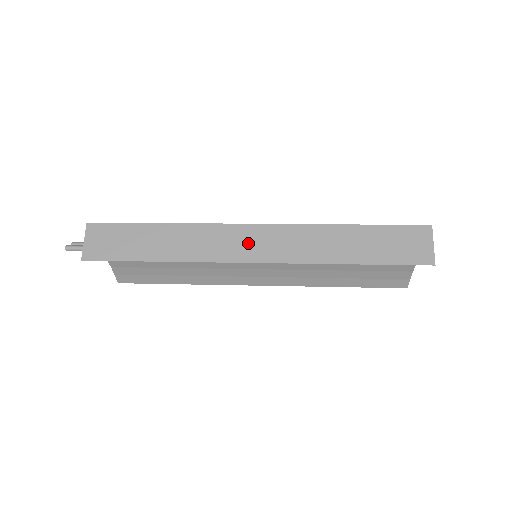
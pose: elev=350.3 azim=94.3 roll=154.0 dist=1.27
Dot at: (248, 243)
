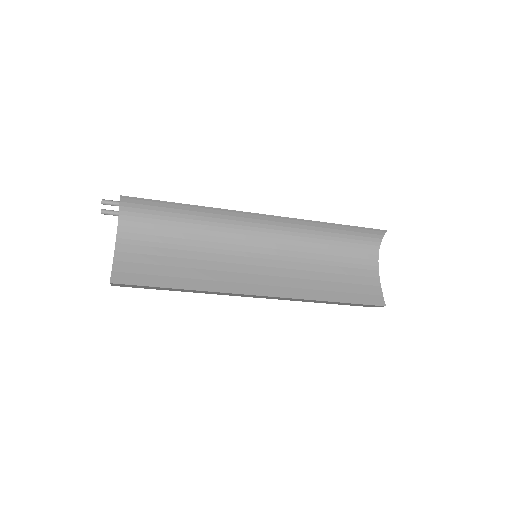
Dot at: occluded
